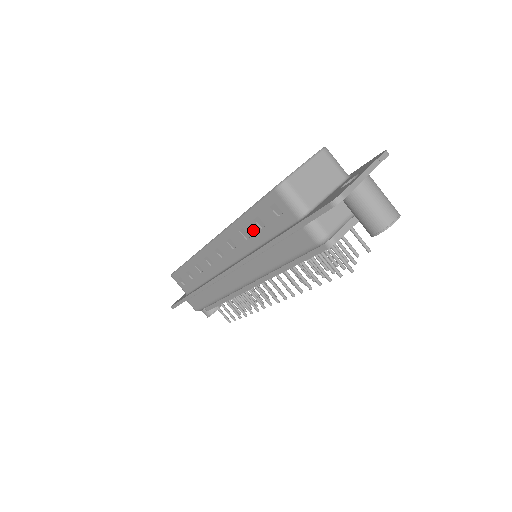
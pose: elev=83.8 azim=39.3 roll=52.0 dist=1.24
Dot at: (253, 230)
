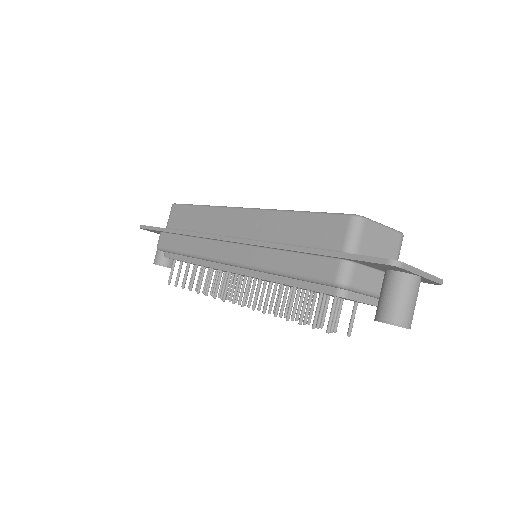
Dot at: (292, 229)
